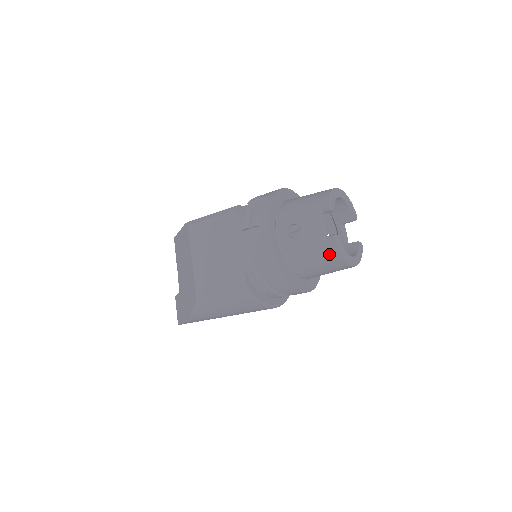
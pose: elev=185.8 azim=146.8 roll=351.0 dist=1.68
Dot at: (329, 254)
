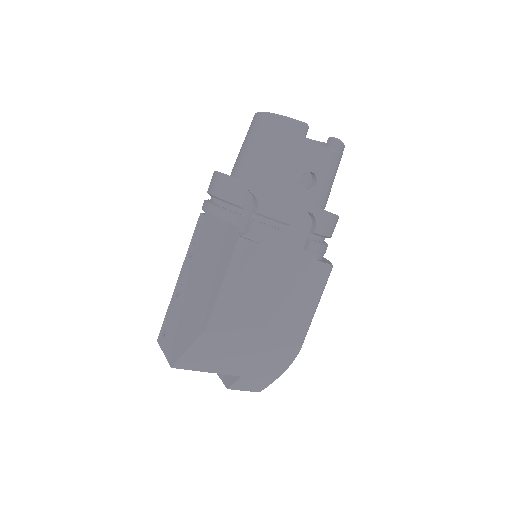
Dot at: (340, 158)
